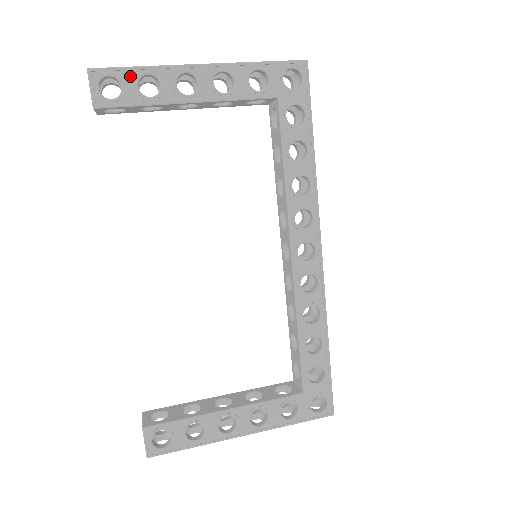
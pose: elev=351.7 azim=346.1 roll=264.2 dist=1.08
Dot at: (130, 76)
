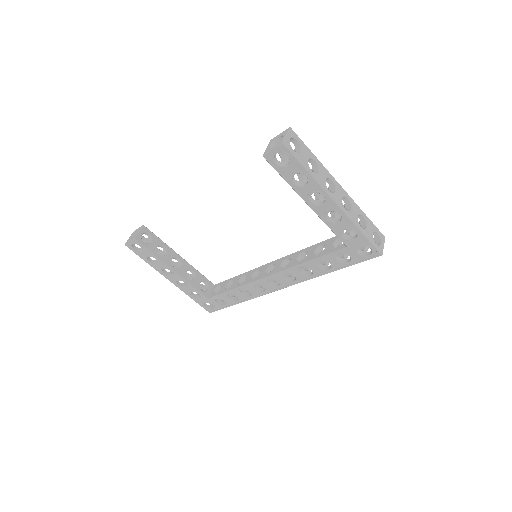
Dot at: (297, 168)
